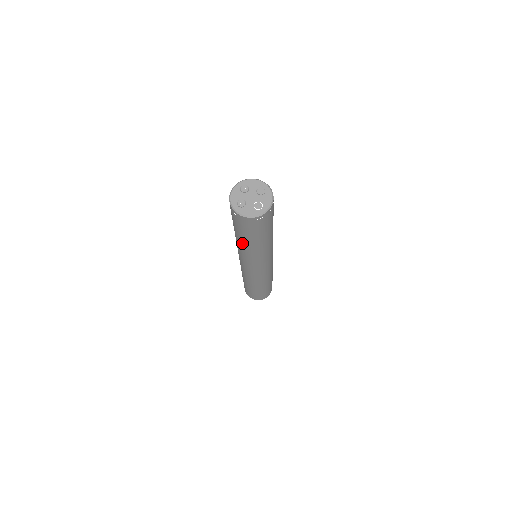
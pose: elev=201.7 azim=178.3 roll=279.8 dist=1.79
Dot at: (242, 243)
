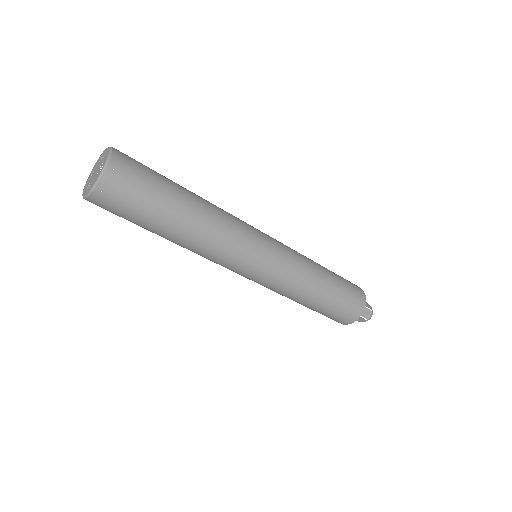
Dot at: (173, 238)
